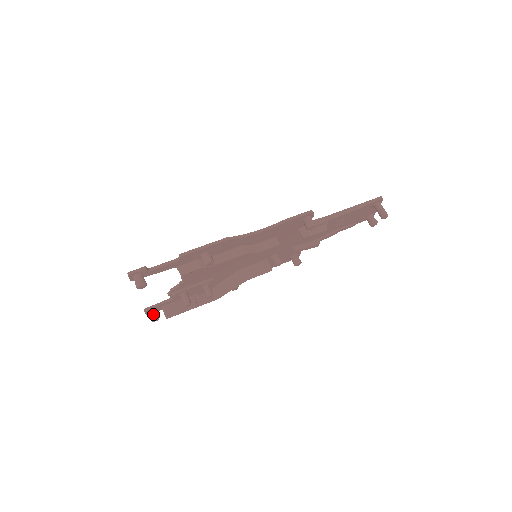
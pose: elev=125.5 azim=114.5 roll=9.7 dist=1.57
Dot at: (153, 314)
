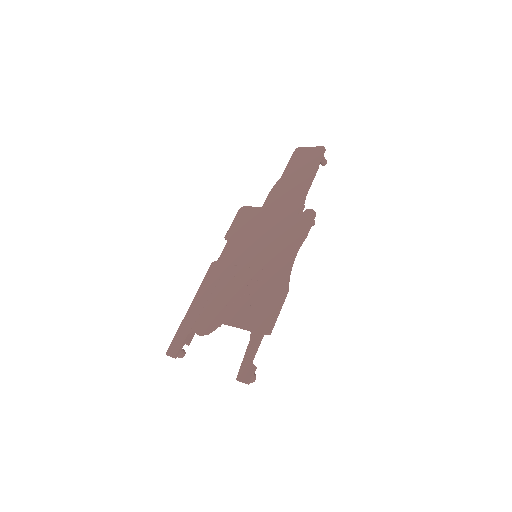
Dot at: (182, 354)
